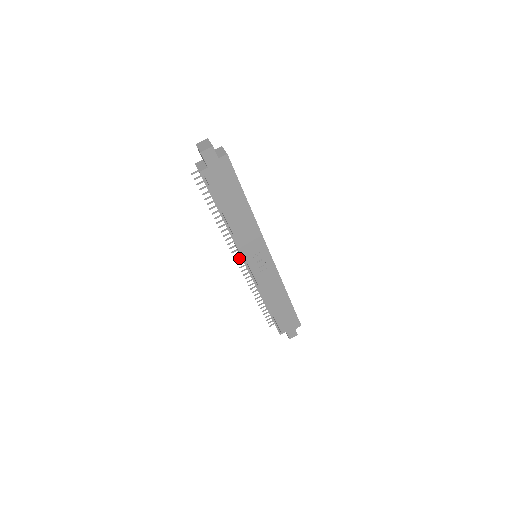
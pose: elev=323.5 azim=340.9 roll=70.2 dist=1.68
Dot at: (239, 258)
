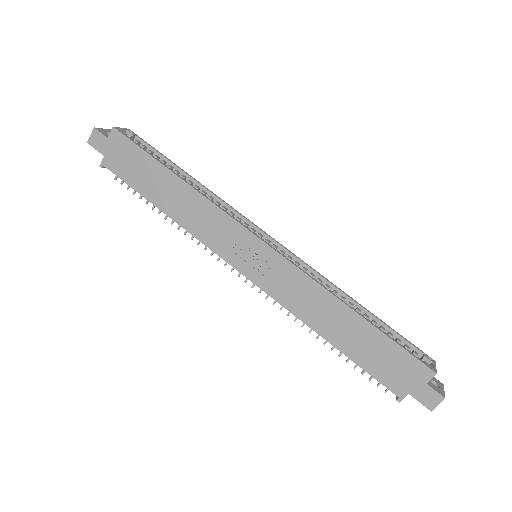
Dot at: occluded
